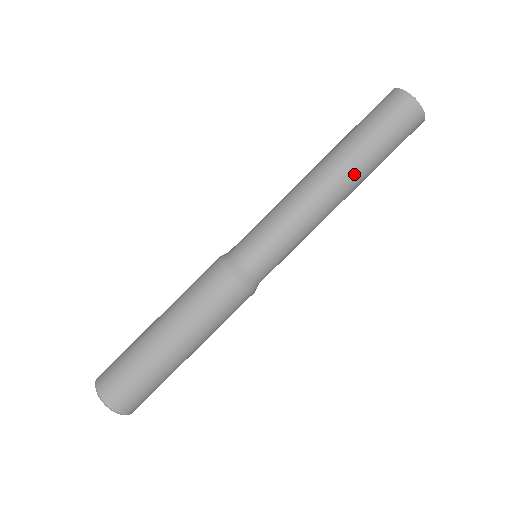
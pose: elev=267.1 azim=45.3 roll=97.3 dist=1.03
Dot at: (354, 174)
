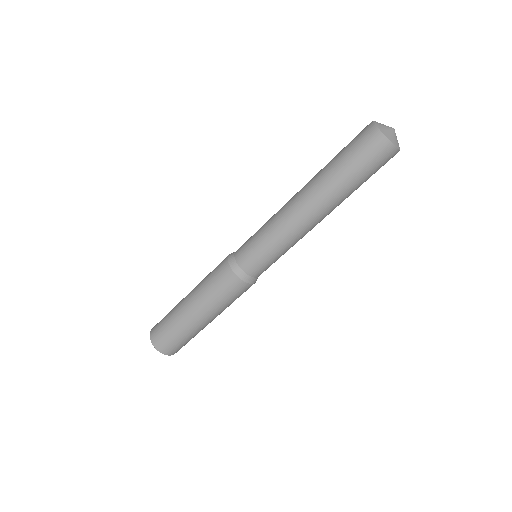
Dot at: (327, 199)
